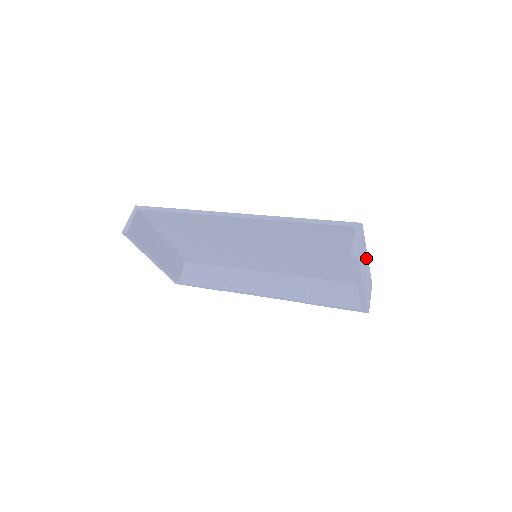
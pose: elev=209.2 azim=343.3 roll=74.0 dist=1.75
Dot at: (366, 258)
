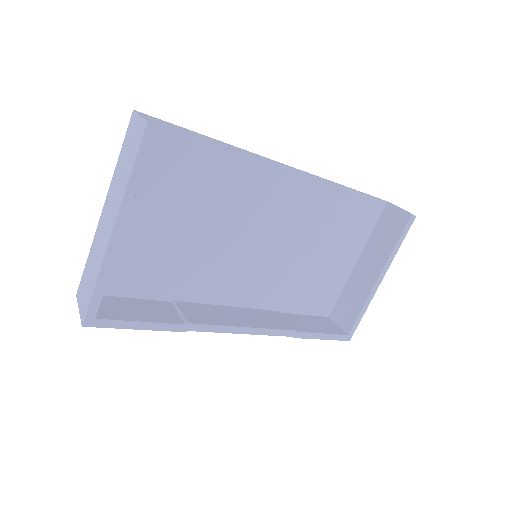
Dot at: occluded
